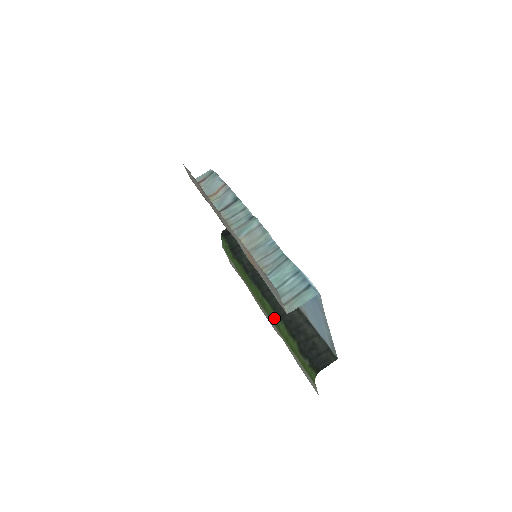
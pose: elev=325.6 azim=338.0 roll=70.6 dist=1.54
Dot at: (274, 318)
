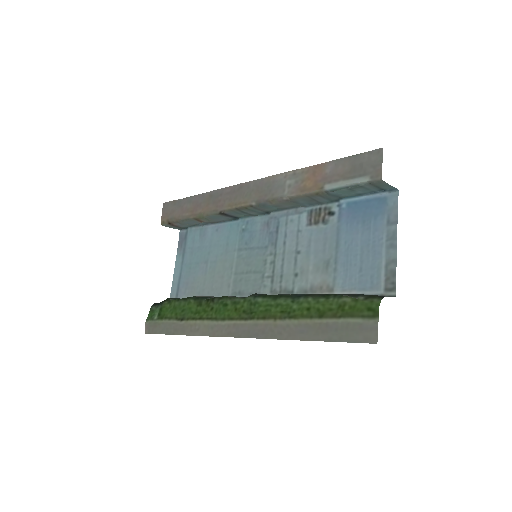
Dot at: (279, 306)
